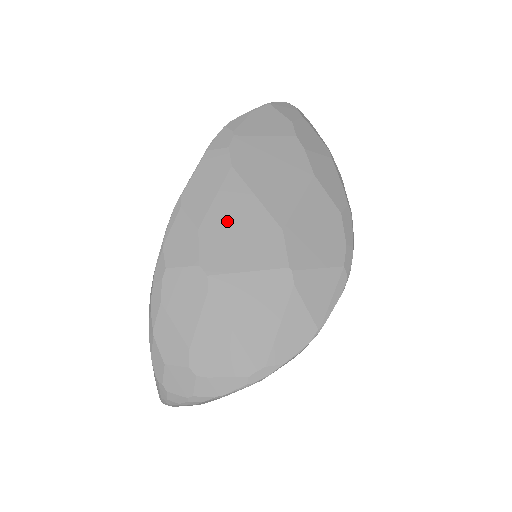
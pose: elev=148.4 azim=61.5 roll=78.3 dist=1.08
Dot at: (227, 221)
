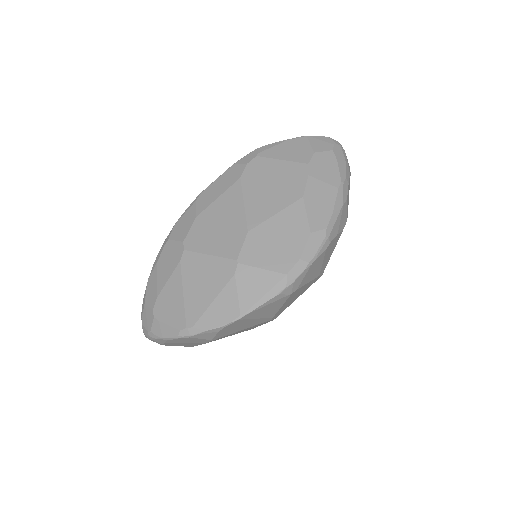
Dot at: (216, 216)
